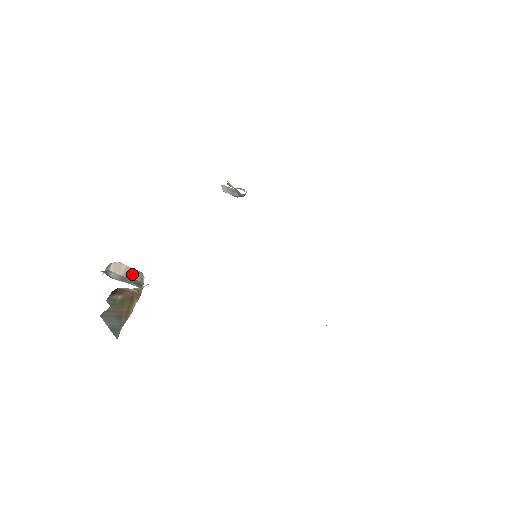
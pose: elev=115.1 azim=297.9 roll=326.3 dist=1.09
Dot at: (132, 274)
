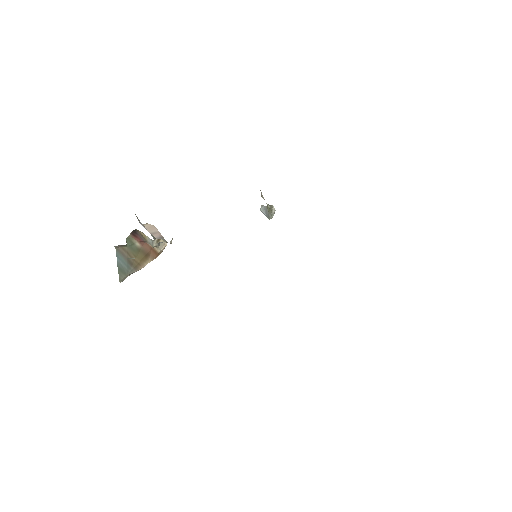
Dot at: (158, 237)
